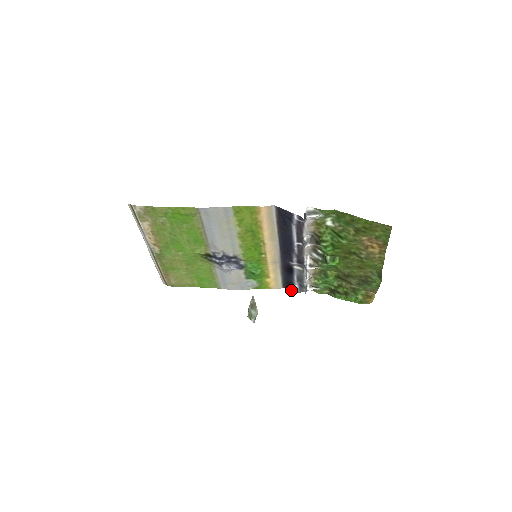
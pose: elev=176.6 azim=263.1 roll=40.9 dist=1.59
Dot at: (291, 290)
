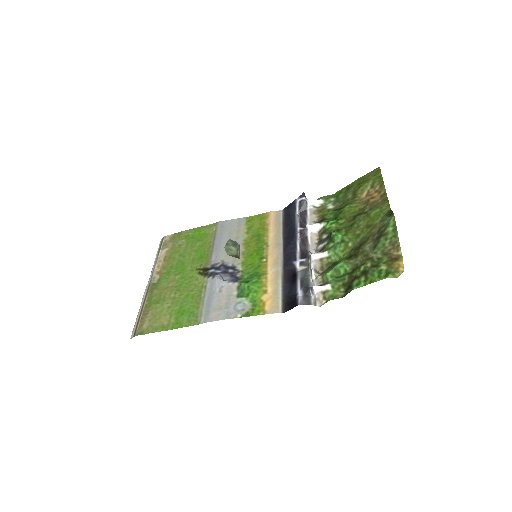
Dot at: (293, 306)
